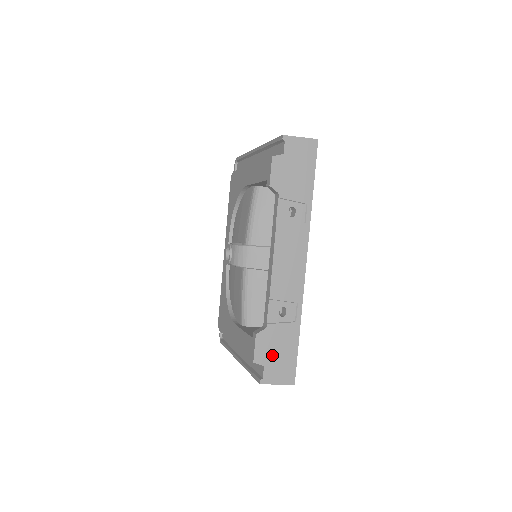
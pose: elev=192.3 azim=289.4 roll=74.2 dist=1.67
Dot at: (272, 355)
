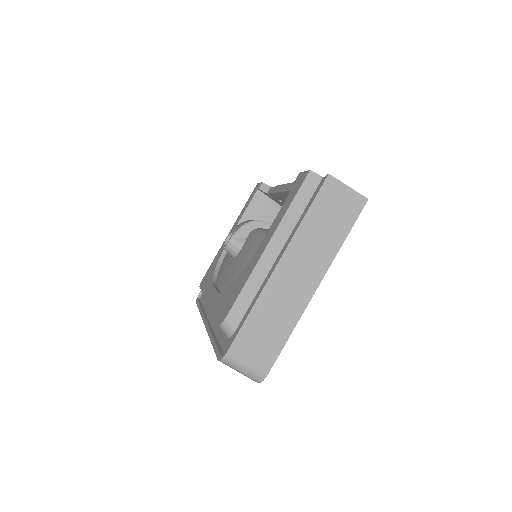
Dot at: occluded
